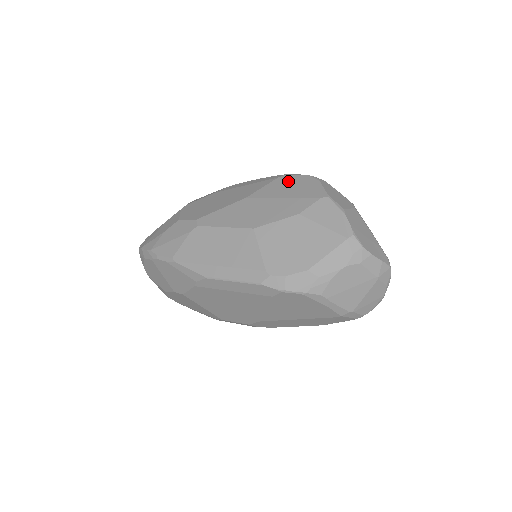
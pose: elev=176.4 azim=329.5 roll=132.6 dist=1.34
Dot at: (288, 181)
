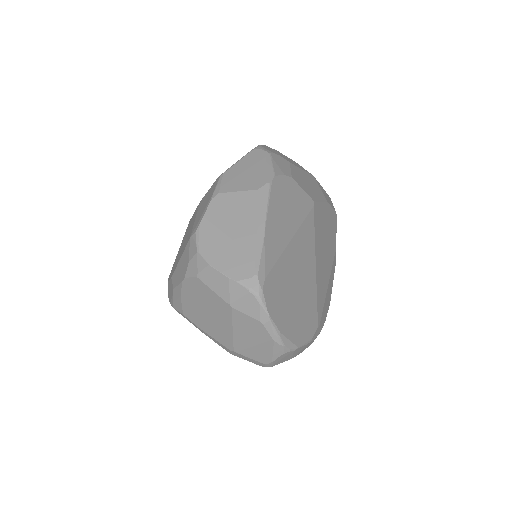
Dot at: occluded
